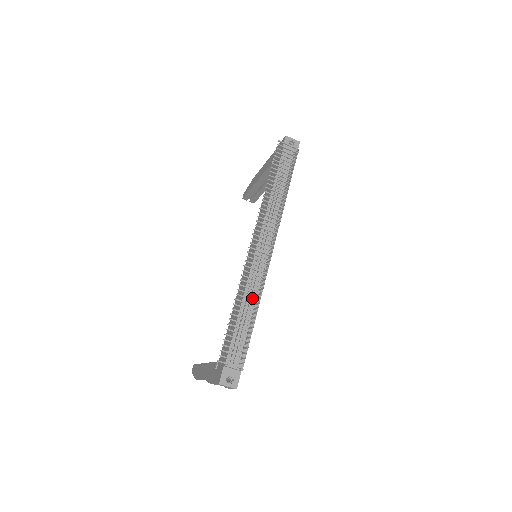
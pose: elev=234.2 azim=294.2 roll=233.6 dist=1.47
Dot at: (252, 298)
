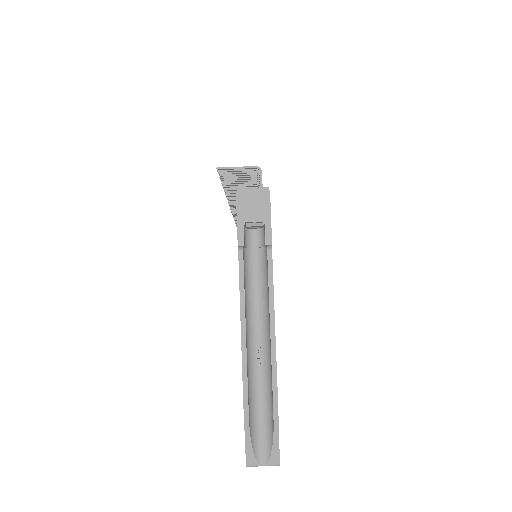
Dot at: occluded
